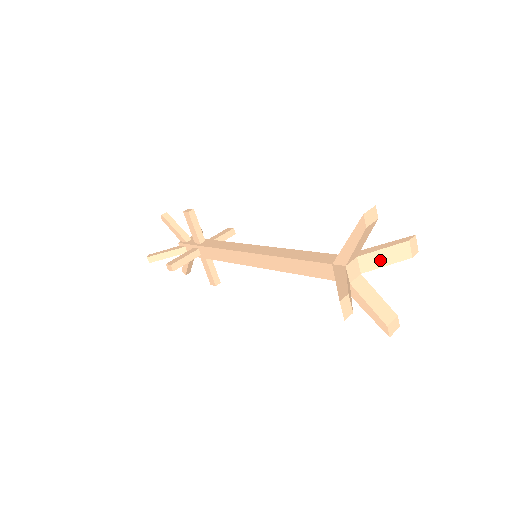
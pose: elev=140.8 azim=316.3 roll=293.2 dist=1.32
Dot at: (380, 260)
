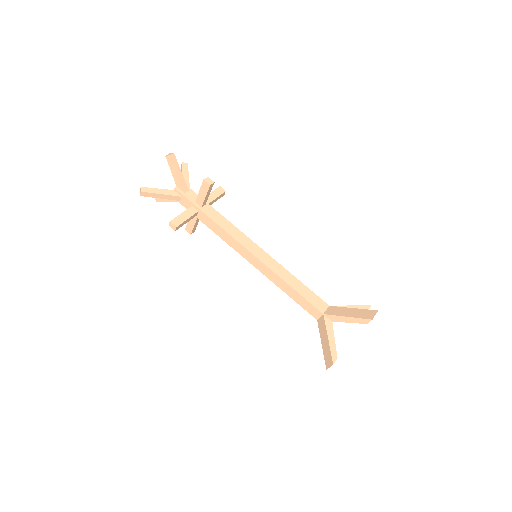
Dot at: occluded
